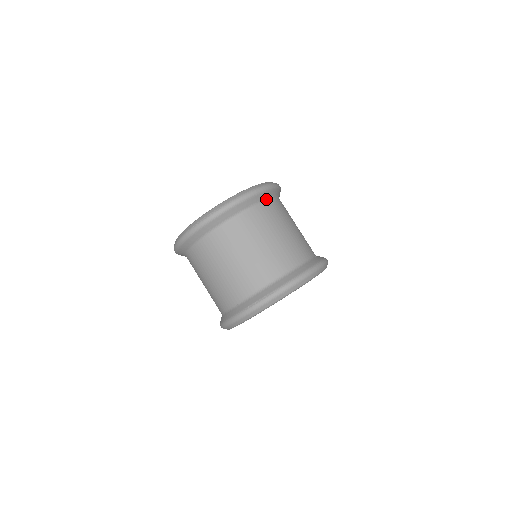
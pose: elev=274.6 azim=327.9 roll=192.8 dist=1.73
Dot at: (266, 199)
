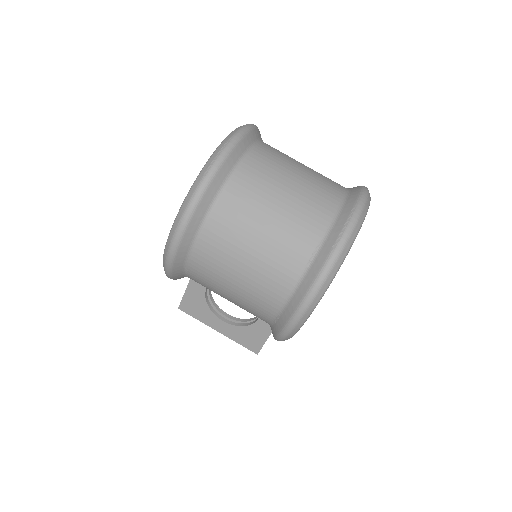
Dot at: occluded
